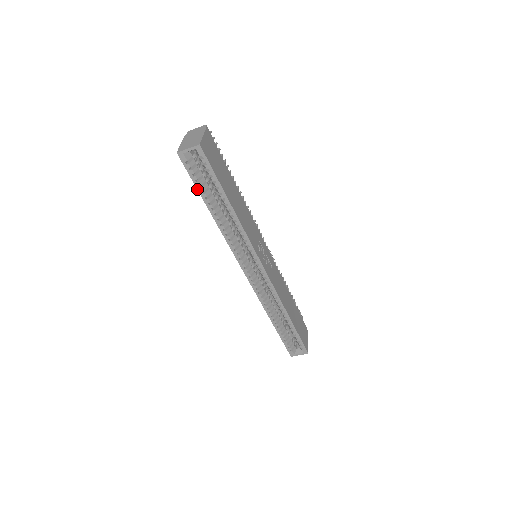
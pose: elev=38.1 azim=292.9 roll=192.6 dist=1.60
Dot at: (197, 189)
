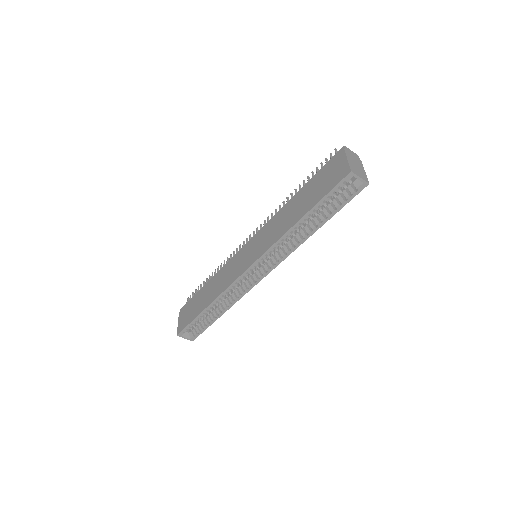
Dot at: (320, 200)
